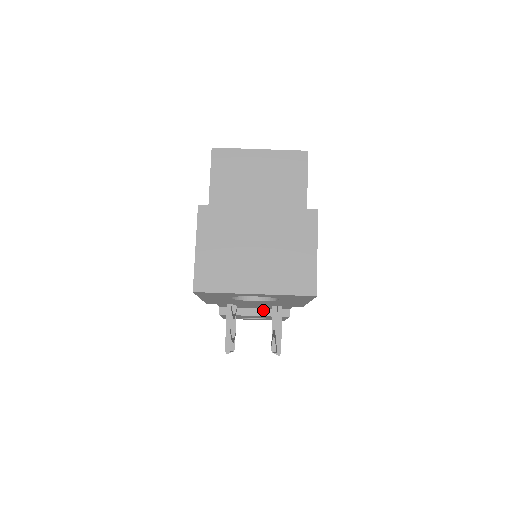
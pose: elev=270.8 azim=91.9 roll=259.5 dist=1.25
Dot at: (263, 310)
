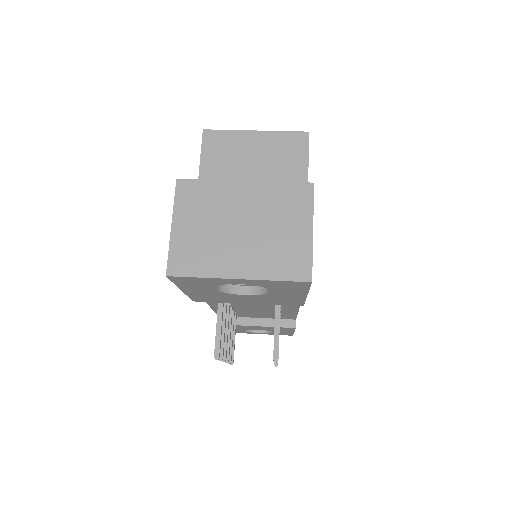
Dot at: (266, 320)
